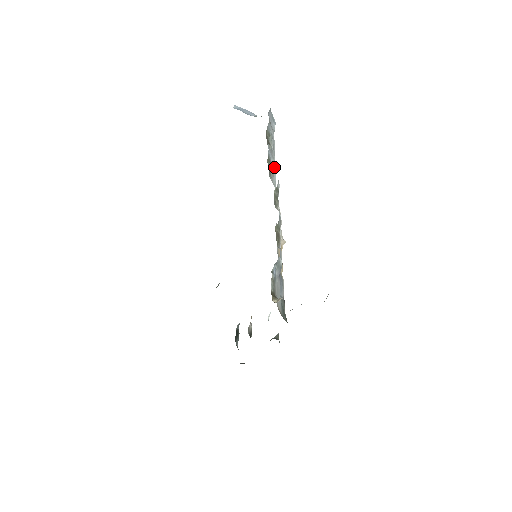
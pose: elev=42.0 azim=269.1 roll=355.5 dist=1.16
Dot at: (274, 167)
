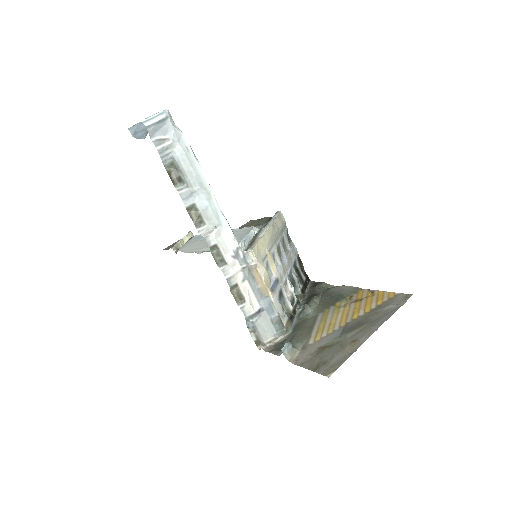
Dot at: (202, 196)
